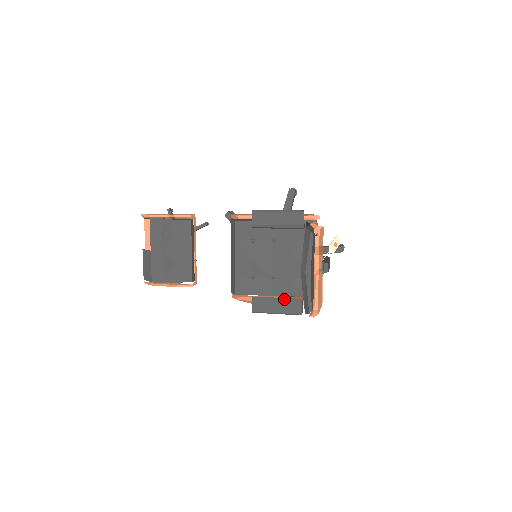
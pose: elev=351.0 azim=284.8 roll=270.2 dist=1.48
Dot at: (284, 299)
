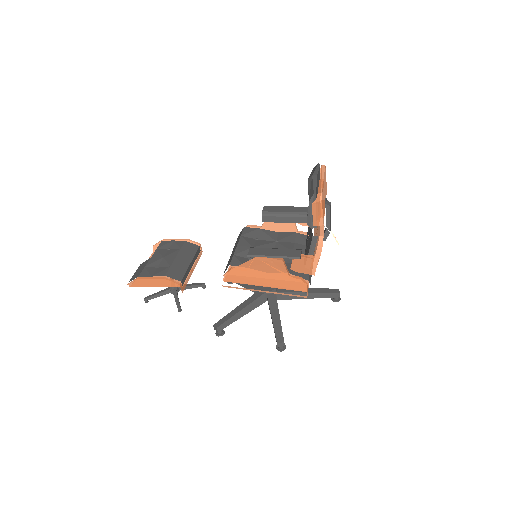
Dot at: (283, 249)
